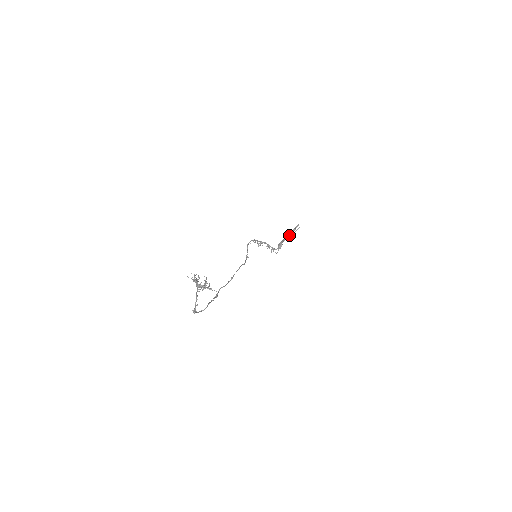
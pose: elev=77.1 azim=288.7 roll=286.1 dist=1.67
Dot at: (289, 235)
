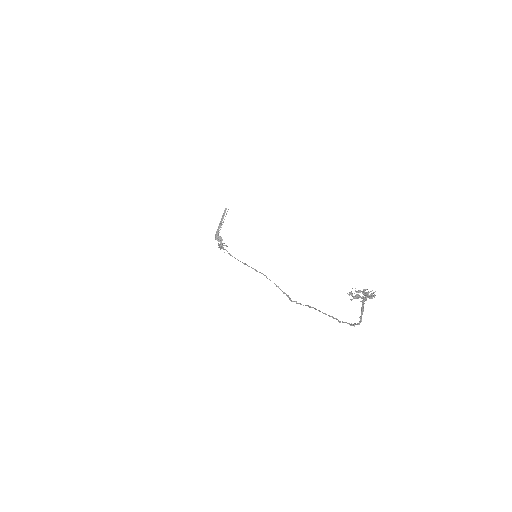
Dot at: (220, 223)
